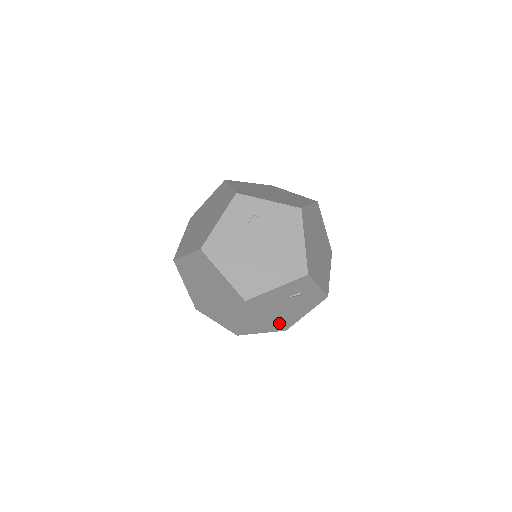
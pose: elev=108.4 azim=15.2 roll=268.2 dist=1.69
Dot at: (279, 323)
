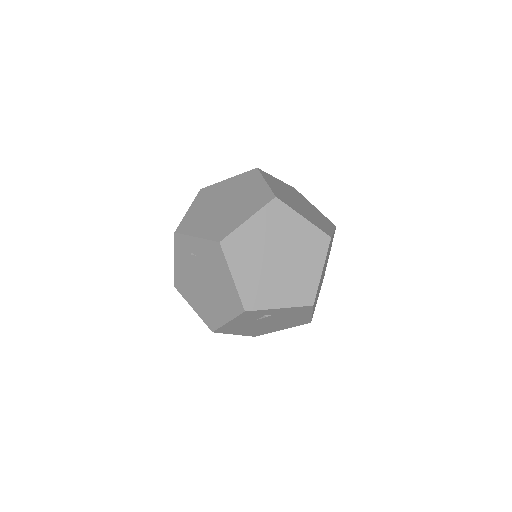
Dot at: (289, 324)
